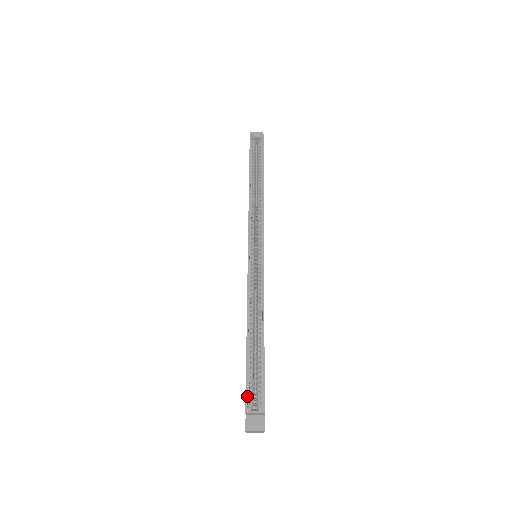
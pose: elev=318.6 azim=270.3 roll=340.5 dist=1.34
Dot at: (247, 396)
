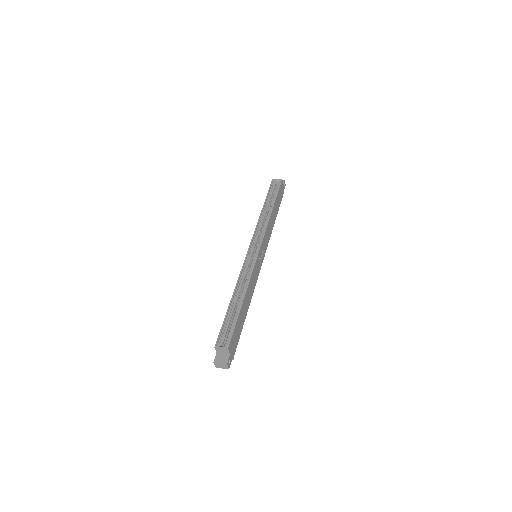
Dot at: (219, 337)
